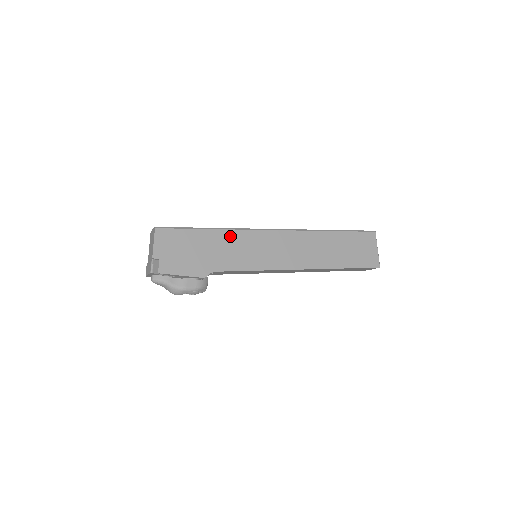
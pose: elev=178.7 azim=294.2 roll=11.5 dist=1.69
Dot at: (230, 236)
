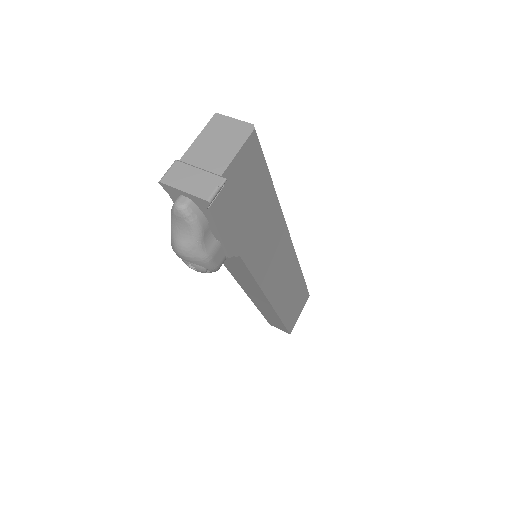
Dot at: (276, 216)
